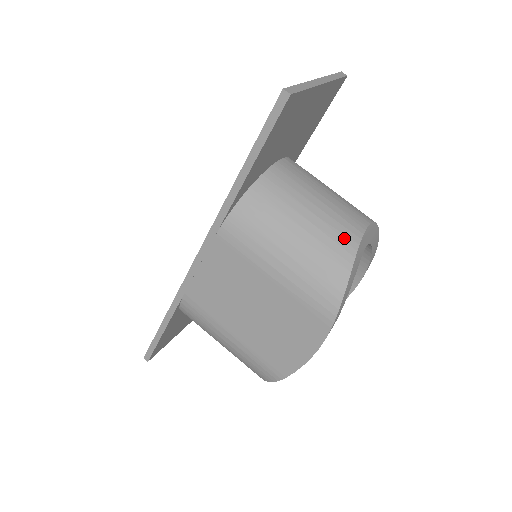
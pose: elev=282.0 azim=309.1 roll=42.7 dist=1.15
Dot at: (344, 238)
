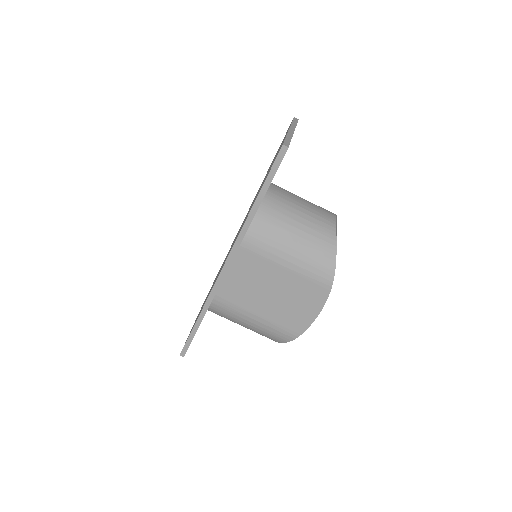
Dot at: (326, 230)
